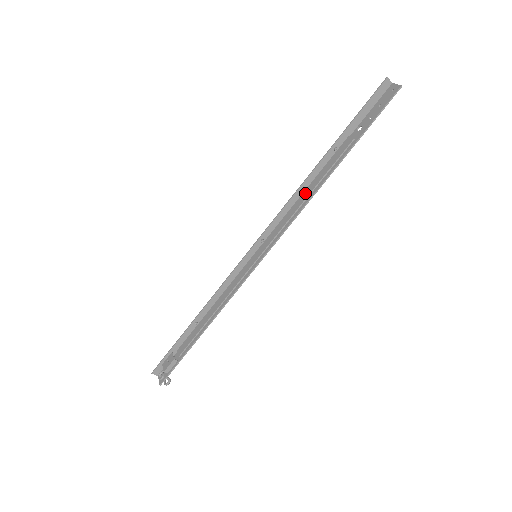
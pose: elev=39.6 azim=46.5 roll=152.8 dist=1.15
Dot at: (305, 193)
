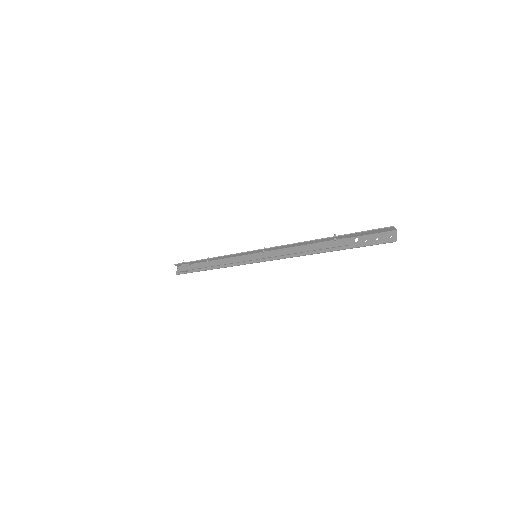
Dot at: (302, 248)
